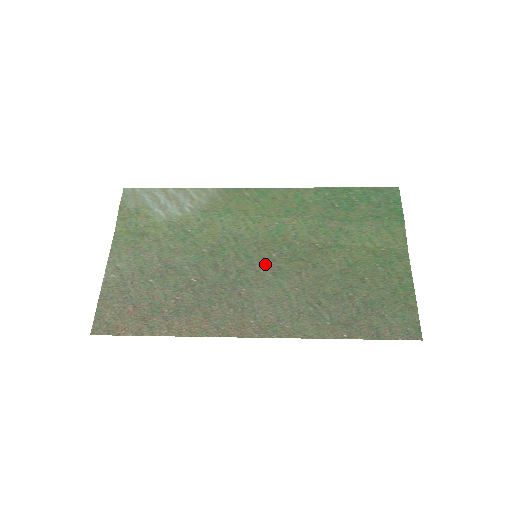
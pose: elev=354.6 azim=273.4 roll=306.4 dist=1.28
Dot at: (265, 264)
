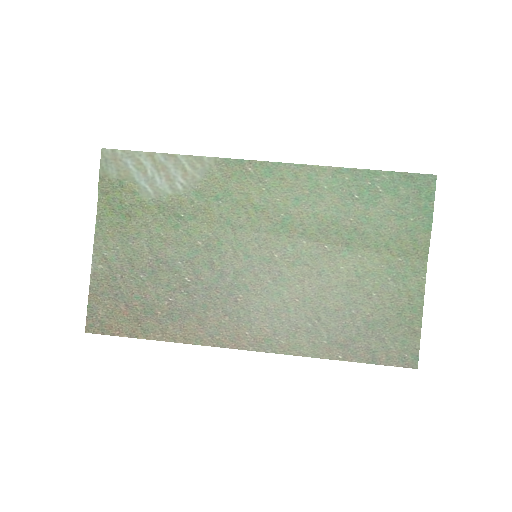
Dot at: (265, 267)
